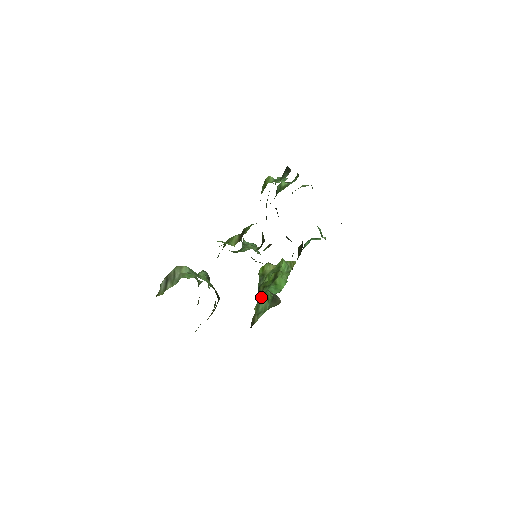
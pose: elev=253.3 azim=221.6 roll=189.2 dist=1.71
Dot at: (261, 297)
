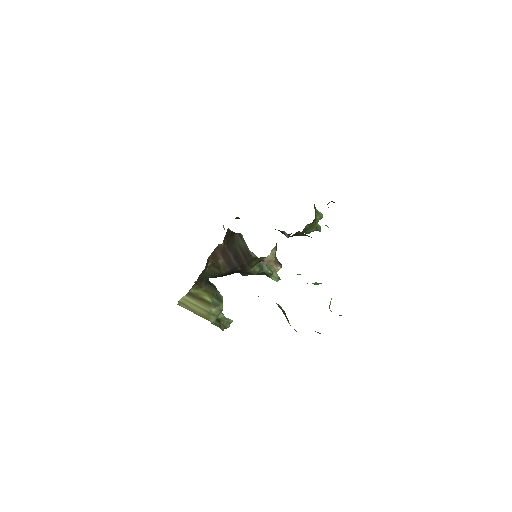
Dot at: occluded
